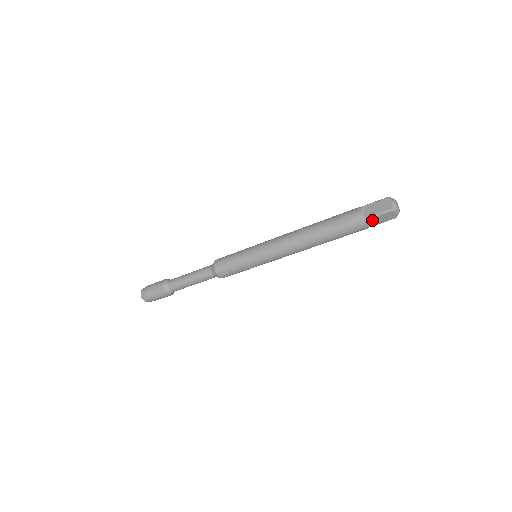
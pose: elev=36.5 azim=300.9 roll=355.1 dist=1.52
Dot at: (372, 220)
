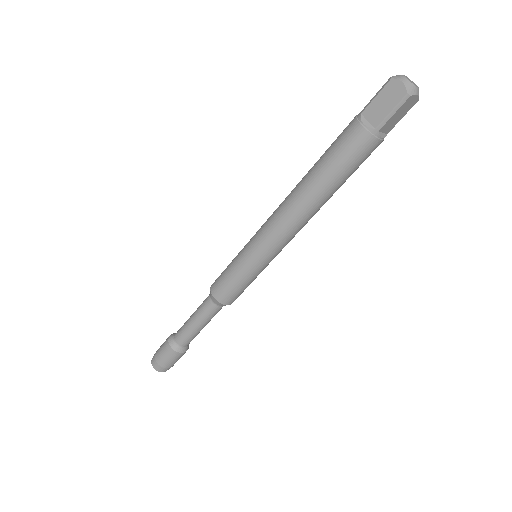
Dot at: (386, 126)
